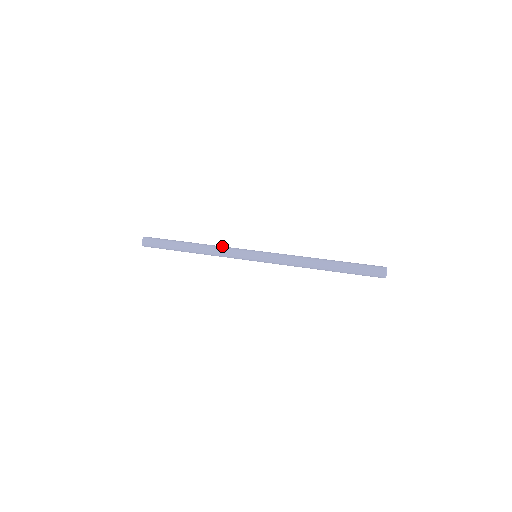
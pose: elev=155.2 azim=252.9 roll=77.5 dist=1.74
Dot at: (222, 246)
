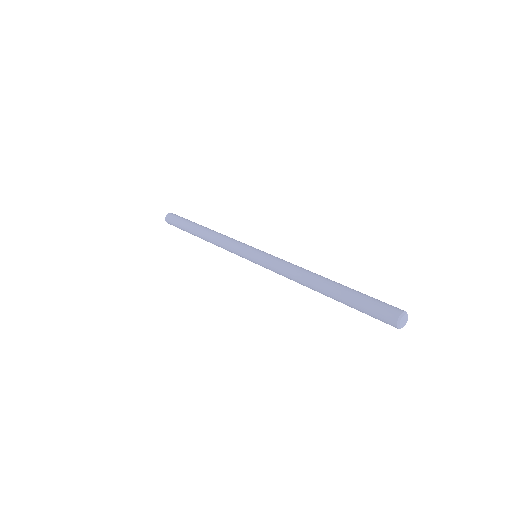
Dot at: (229, 237)
